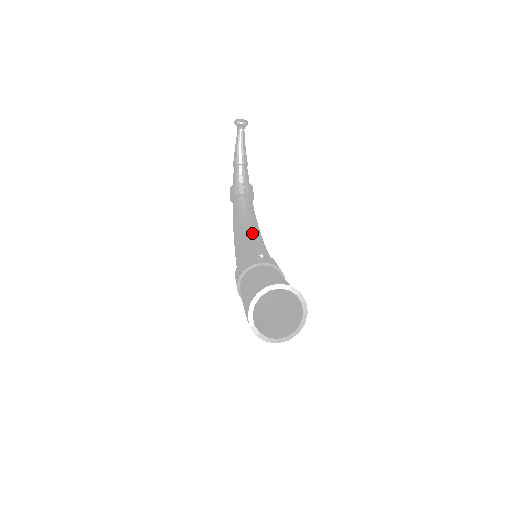
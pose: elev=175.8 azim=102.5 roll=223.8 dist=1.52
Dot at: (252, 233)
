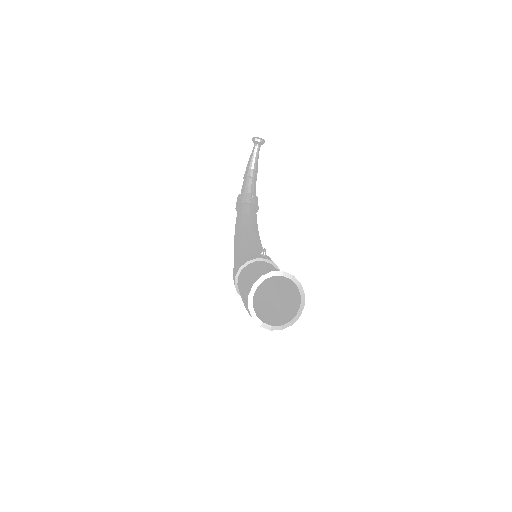
Dot at: (254, 237)
